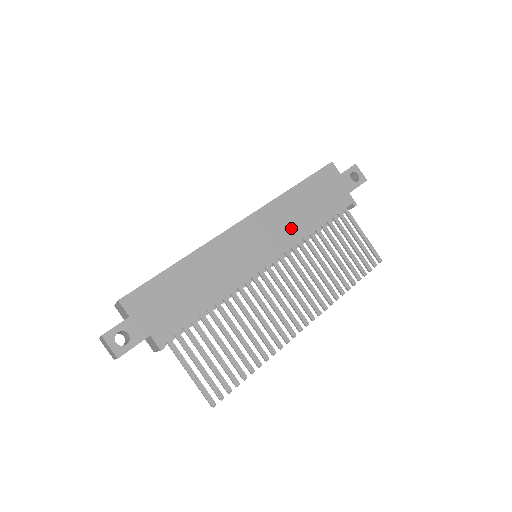
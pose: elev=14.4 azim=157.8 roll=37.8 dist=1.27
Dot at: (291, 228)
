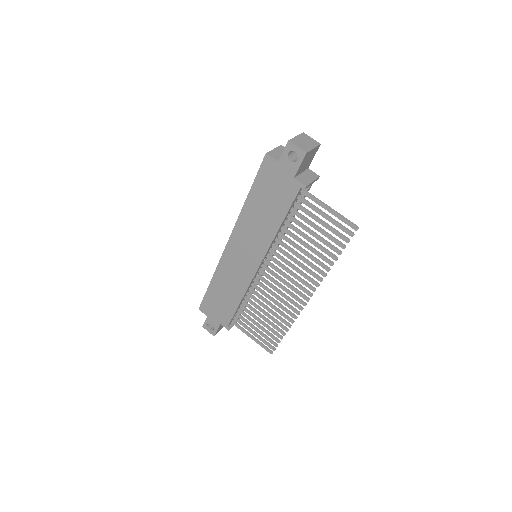
Dot at: (260, 235)
